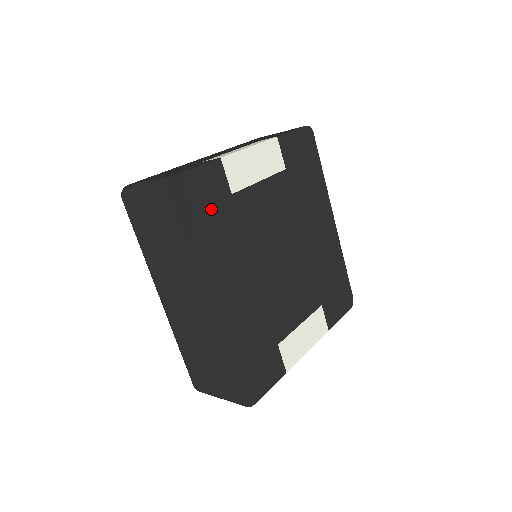
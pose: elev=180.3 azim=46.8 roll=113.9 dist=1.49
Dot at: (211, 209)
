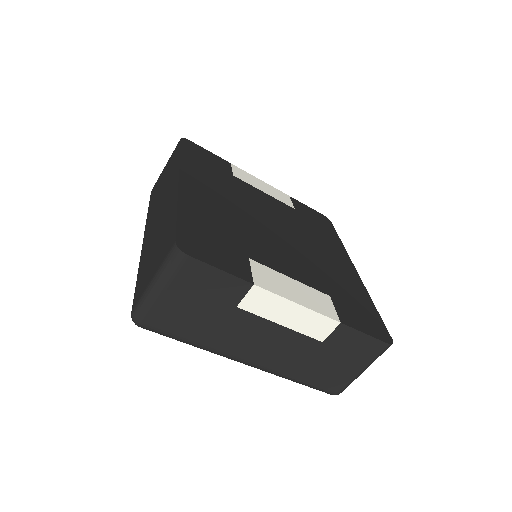
Dot at: (210, 165)
